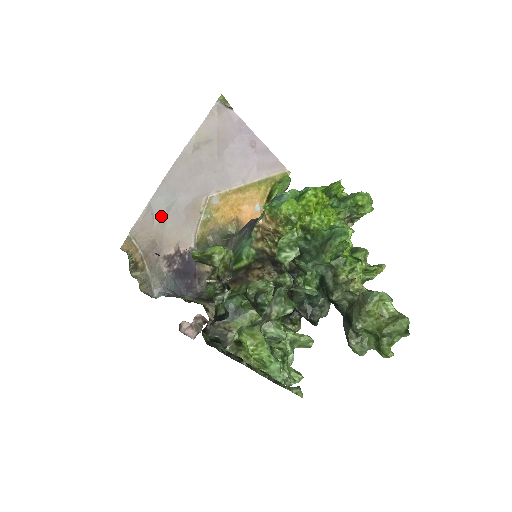
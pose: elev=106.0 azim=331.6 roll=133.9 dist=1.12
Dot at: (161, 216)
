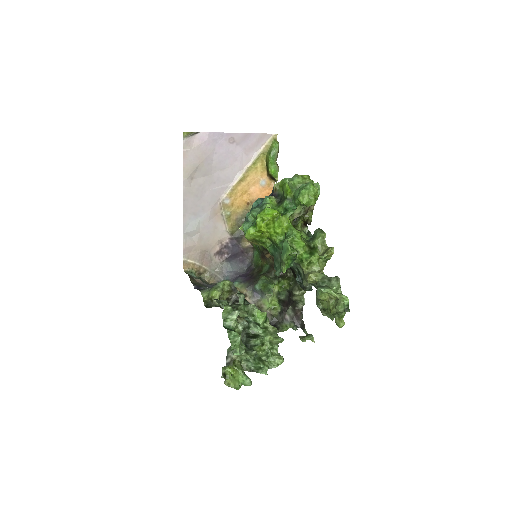
Dot at: (196, 235)
